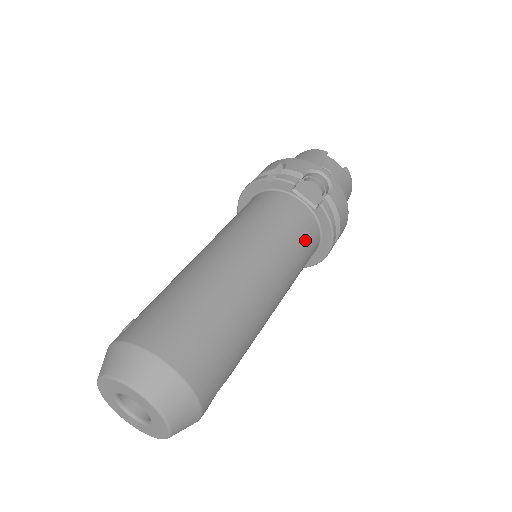
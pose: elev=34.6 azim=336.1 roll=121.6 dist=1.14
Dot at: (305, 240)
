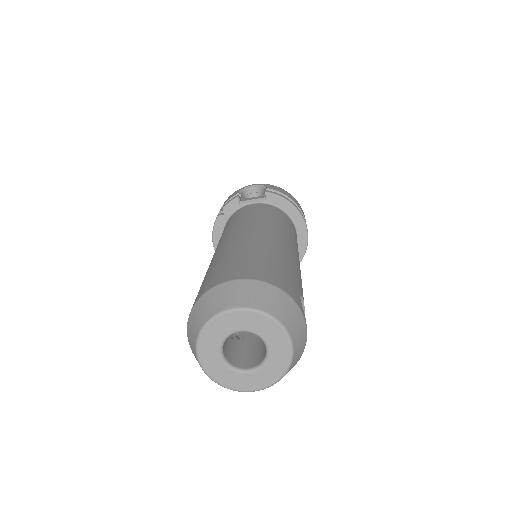
Dot at: (276, 215)
